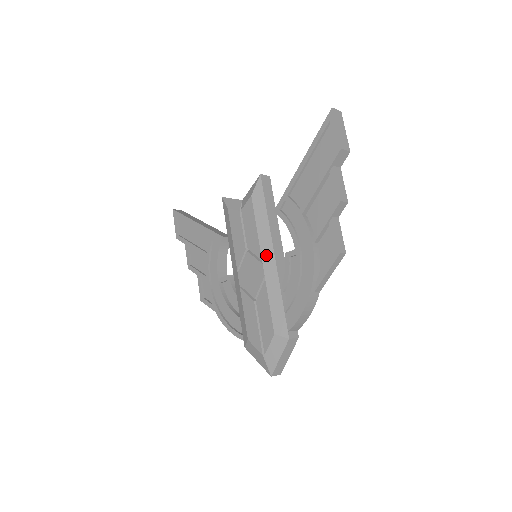
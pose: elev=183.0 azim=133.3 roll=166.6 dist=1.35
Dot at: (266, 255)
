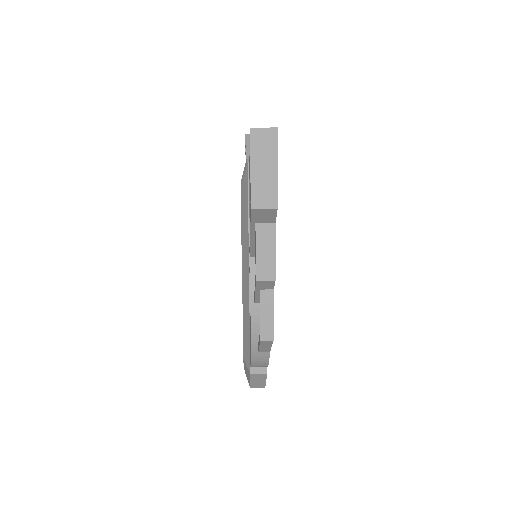
Dot at: (244, 272)
